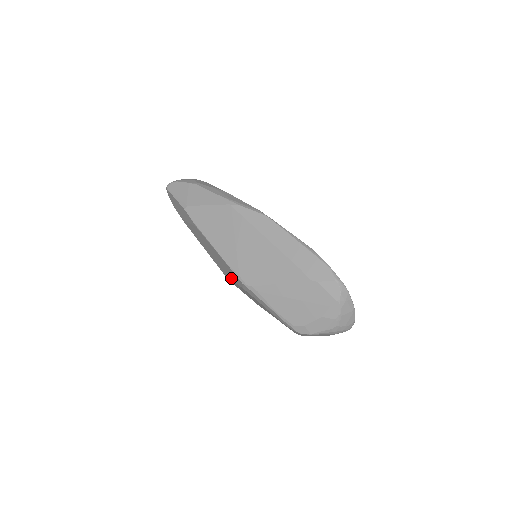
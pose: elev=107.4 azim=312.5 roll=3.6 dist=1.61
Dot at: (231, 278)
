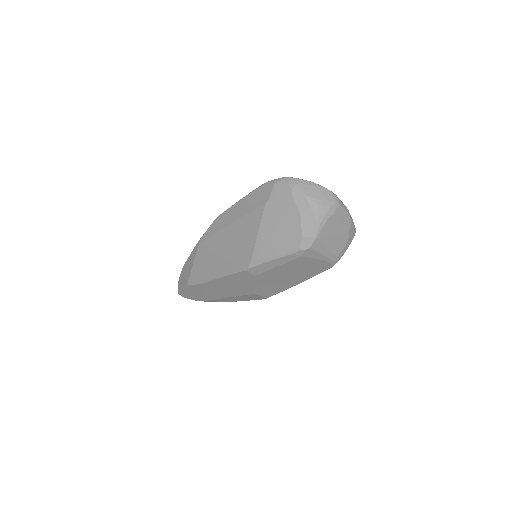
Dot at: (251, 285)
